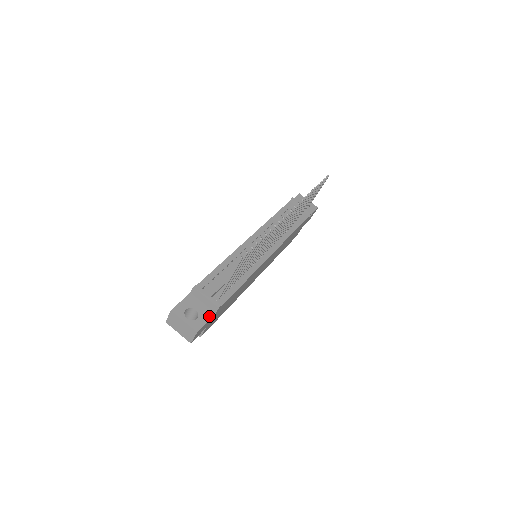
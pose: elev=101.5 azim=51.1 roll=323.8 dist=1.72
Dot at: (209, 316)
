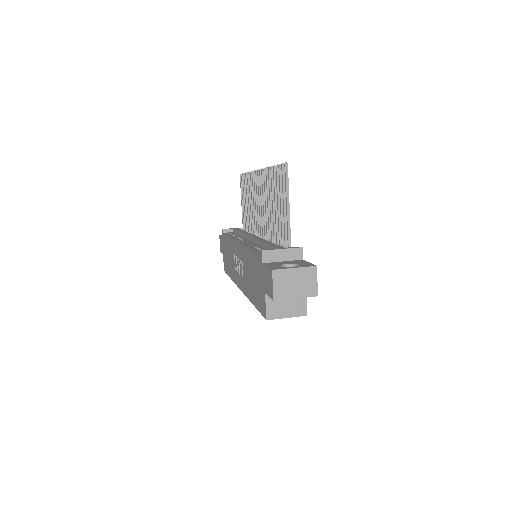
Dot at: (303, 261)
